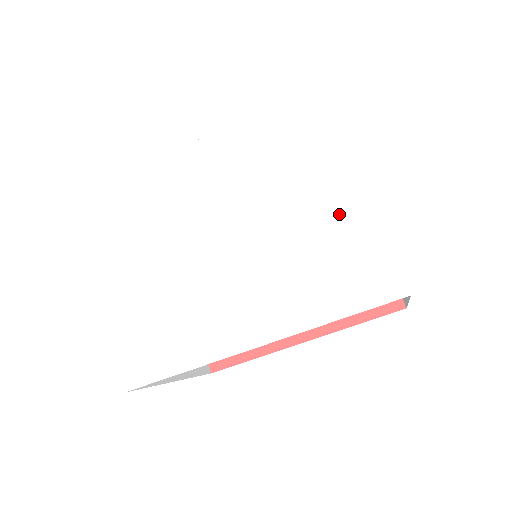
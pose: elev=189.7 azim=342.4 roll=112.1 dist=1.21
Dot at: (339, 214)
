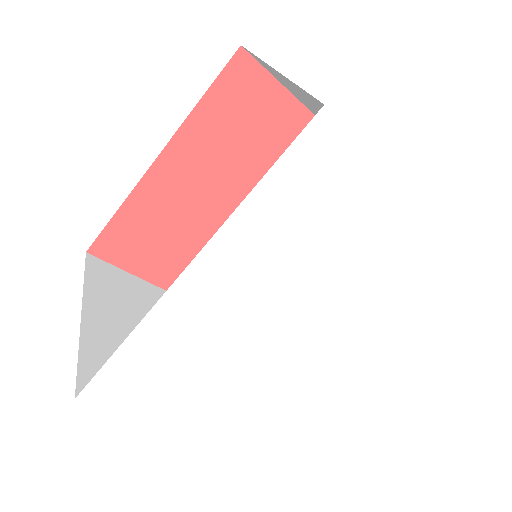
Dot at: (403, 240)
